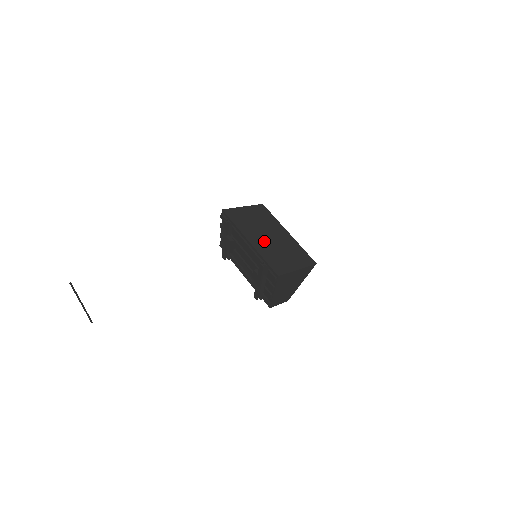
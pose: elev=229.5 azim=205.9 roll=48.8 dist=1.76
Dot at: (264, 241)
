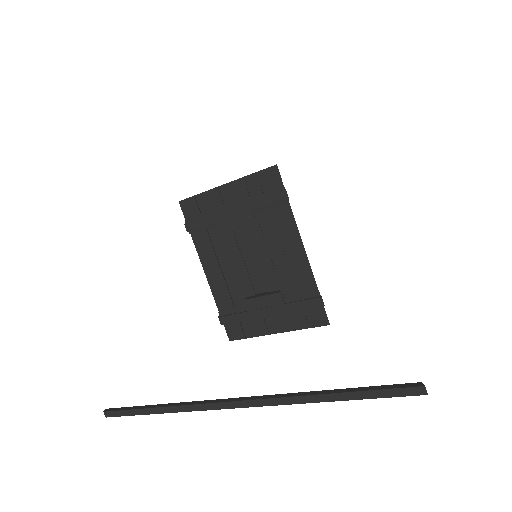
Dot at: occluded
